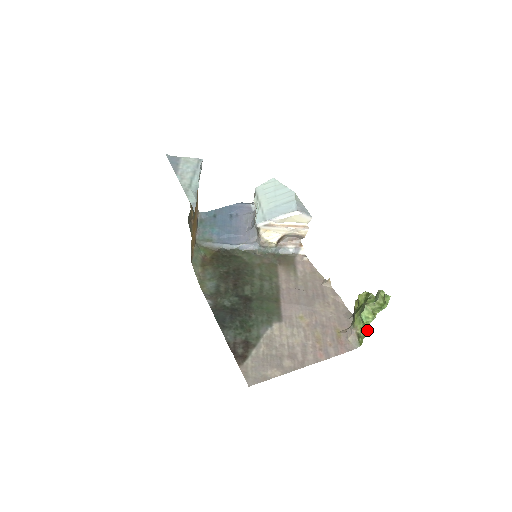
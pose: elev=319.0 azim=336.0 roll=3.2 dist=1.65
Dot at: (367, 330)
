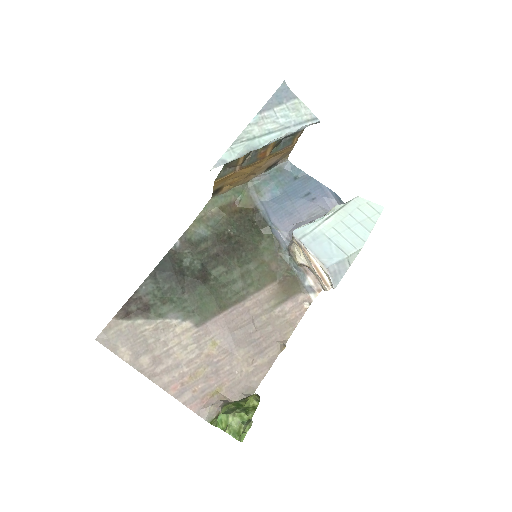
Dot at: occluded
